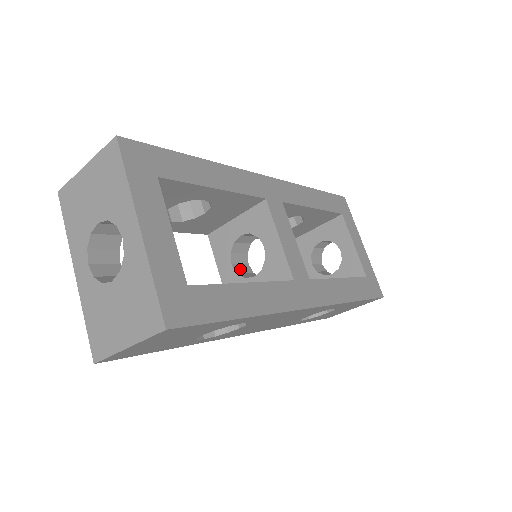
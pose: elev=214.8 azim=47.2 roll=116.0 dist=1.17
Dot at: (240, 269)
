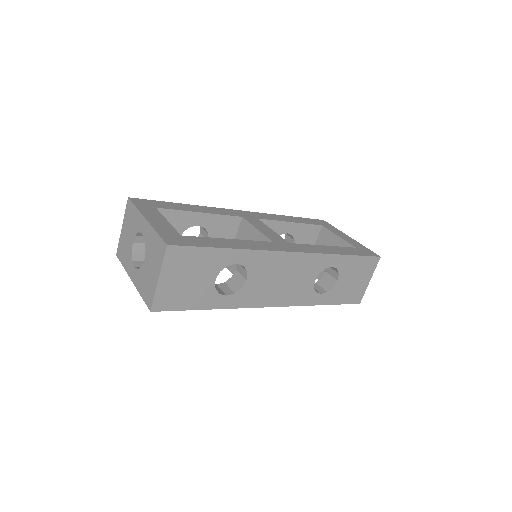
Dot at: occluded
